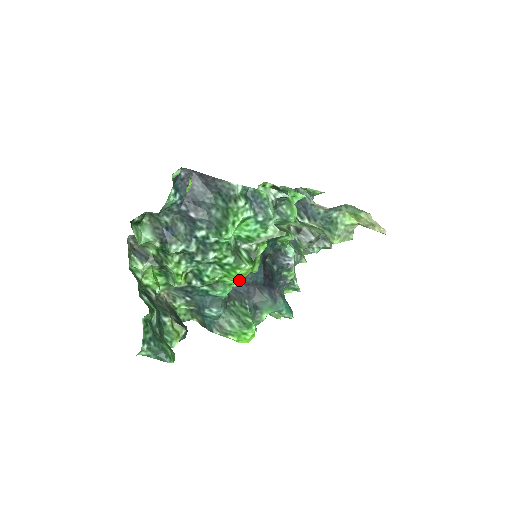
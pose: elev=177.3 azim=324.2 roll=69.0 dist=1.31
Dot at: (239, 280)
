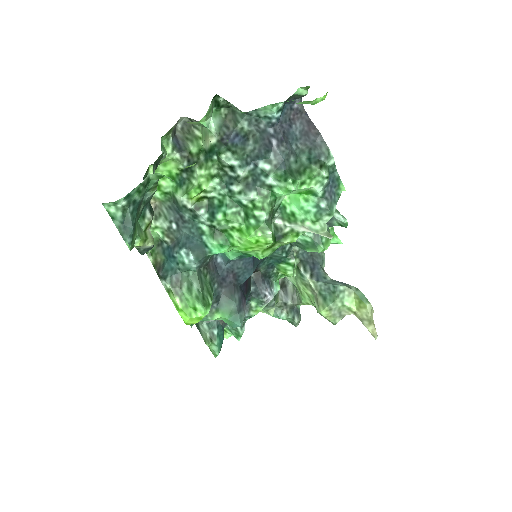
Dot at: (242, 250)
